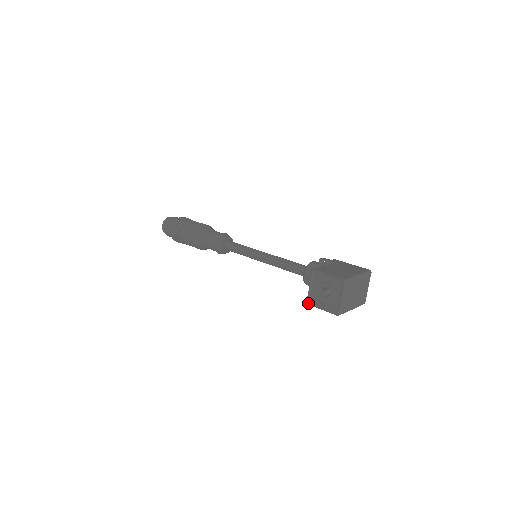
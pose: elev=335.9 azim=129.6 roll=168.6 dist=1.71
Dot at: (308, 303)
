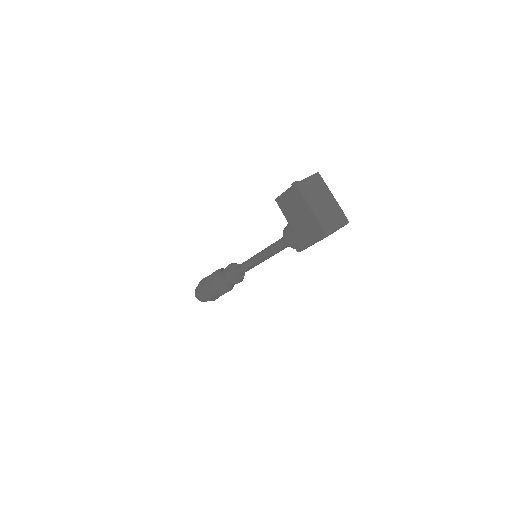
Dot at: (276, 198)
